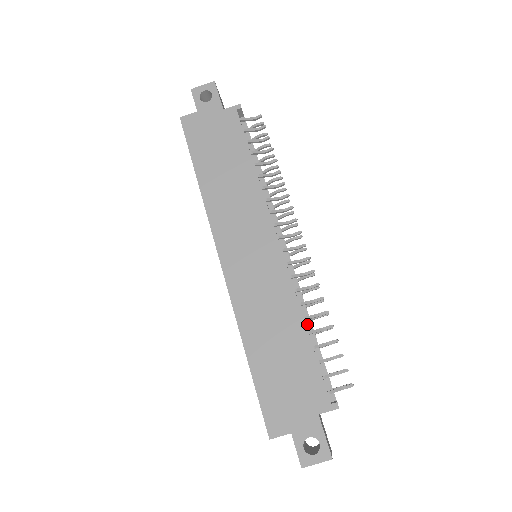
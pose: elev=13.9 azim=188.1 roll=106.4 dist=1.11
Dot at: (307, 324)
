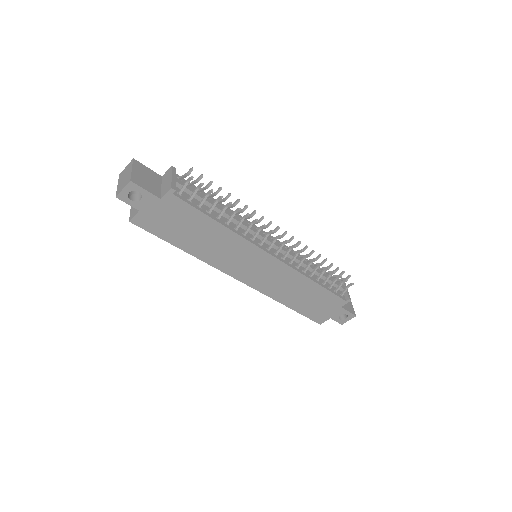
Dot at: occluded
